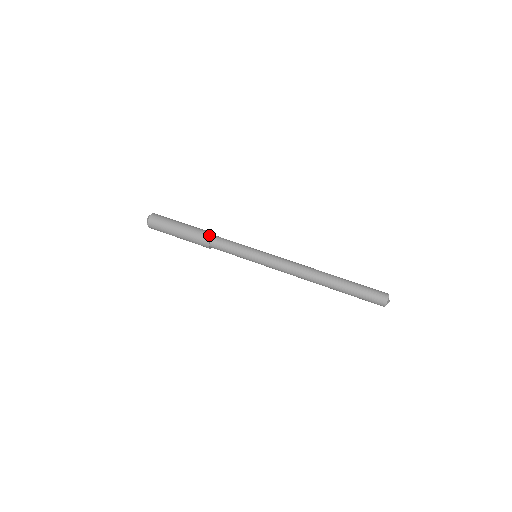
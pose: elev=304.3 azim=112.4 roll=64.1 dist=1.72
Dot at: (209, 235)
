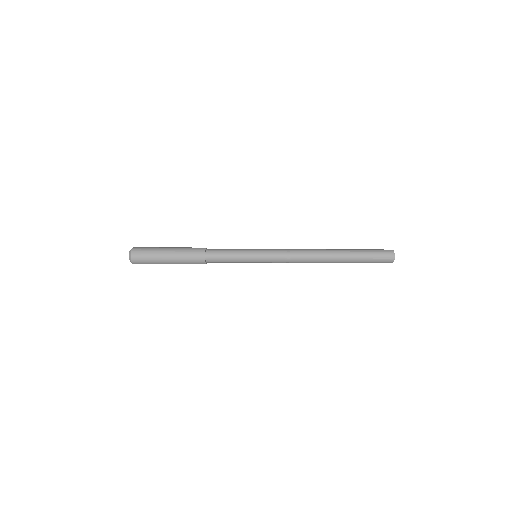
Dot at: (202, 251)
